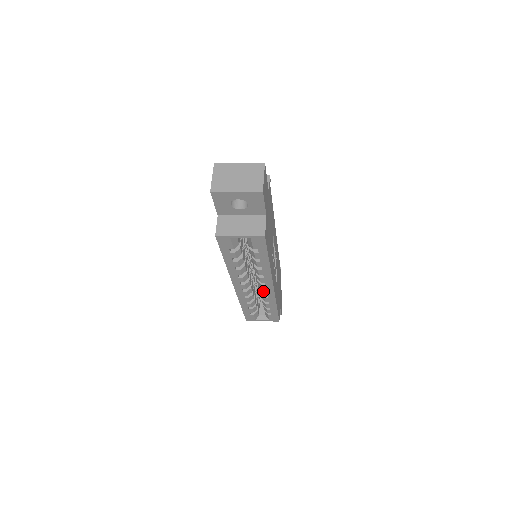
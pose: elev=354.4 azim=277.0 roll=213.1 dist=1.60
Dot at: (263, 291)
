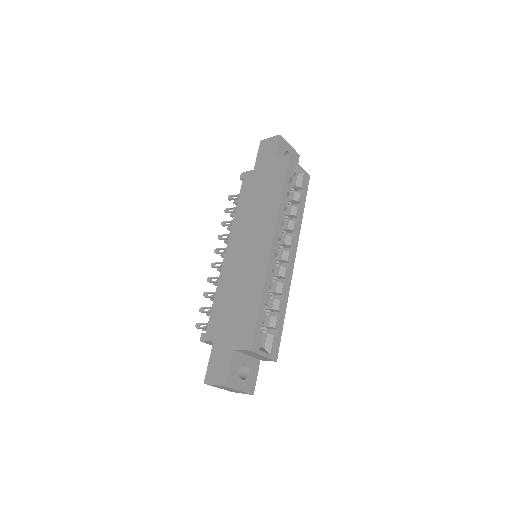
Dot at: (286, 267)
